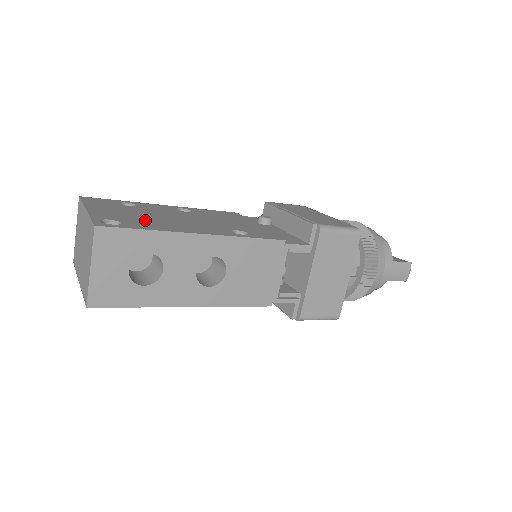
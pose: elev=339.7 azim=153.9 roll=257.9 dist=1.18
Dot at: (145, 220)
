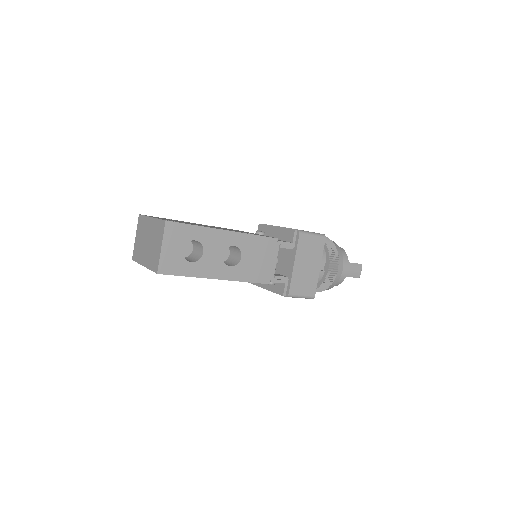
Dot at: (189, 223)
